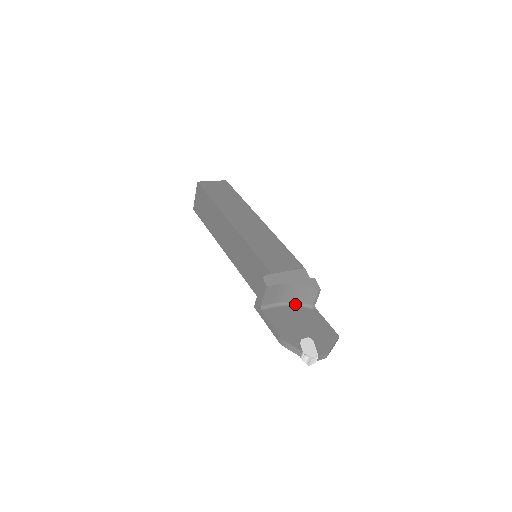
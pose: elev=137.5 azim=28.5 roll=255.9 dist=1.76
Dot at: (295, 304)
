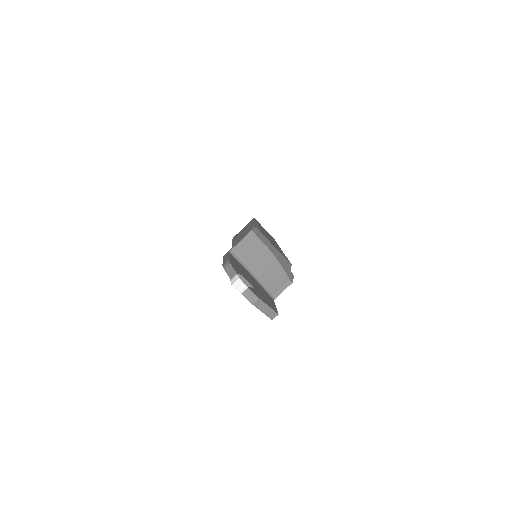
Dot at: (259, 282)
